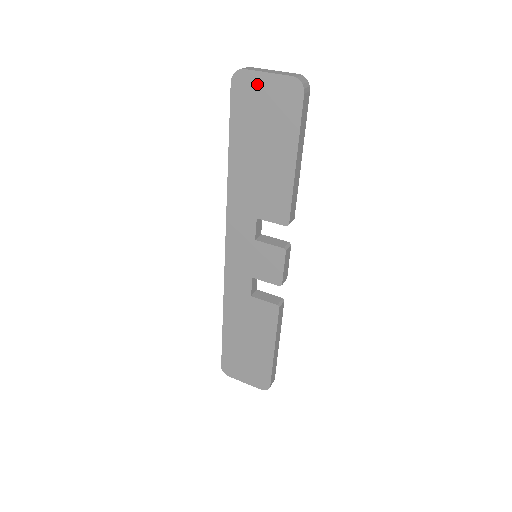
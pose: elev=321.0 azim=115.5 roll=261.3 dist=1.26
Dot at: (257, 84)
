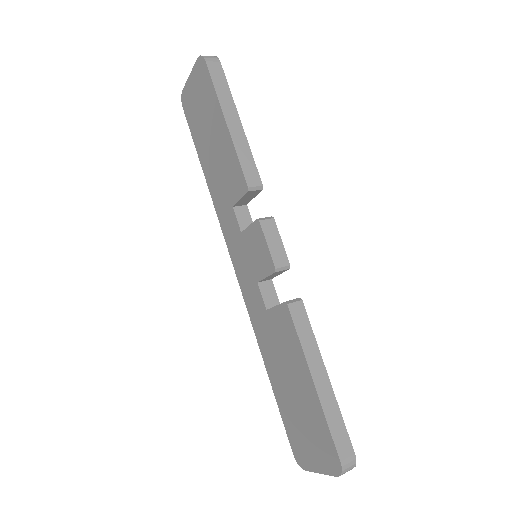
Dot at: (190, 90)
